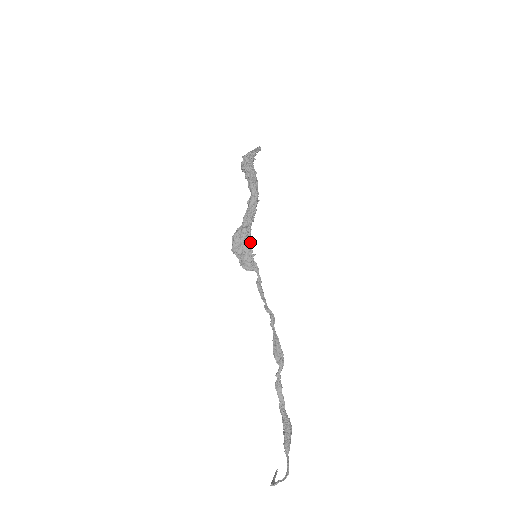
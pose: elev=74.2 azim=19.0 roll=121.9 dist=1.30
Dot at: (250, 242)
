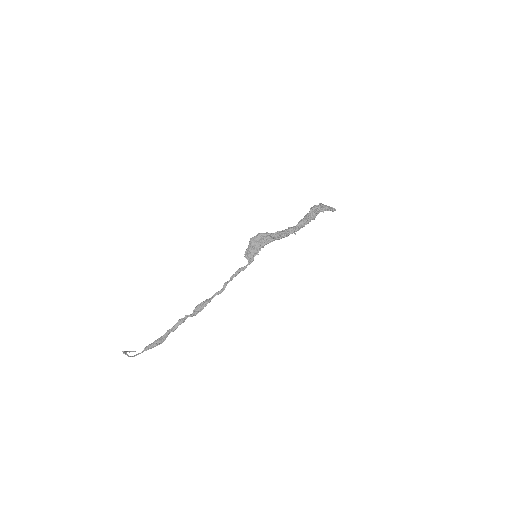
Dot at: occluded
